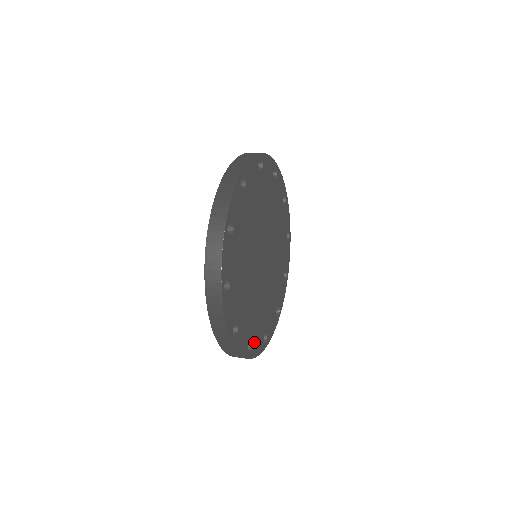
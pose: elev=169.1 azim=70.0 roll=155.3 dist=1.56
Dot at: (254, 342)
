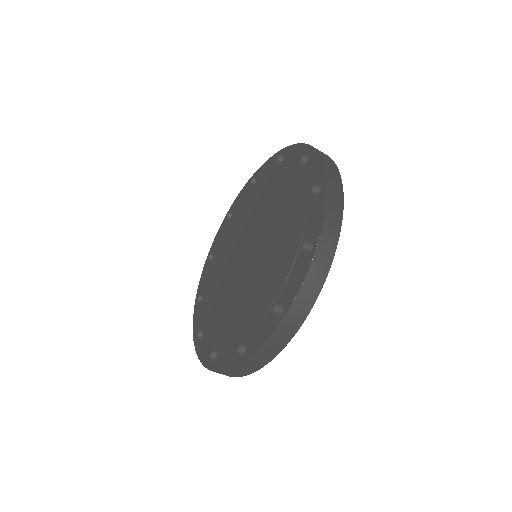
Dot at: occluded
